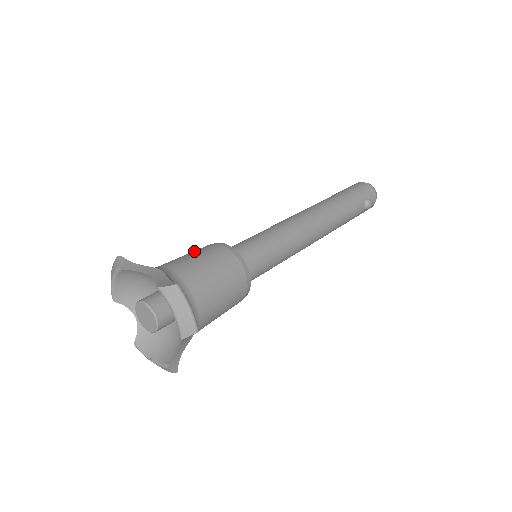
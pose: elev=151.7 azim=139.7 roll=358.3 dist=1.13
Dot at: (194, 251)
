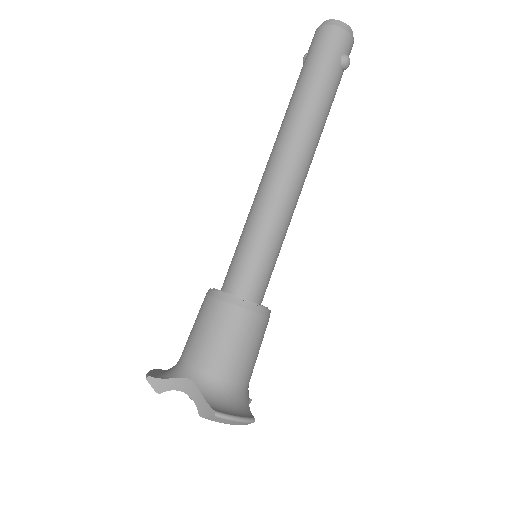
Dot at: (201, 321)
